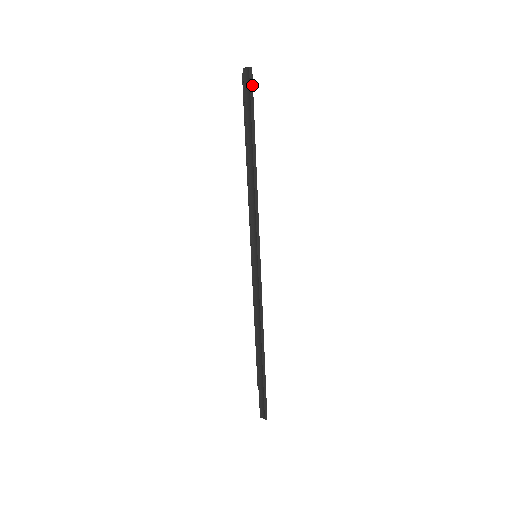
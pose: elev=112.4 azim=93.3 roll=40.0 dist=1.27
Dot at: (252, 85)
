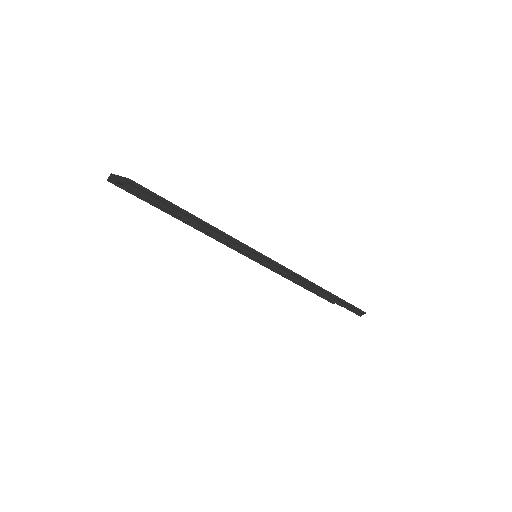
Dot at: (143, 187)
